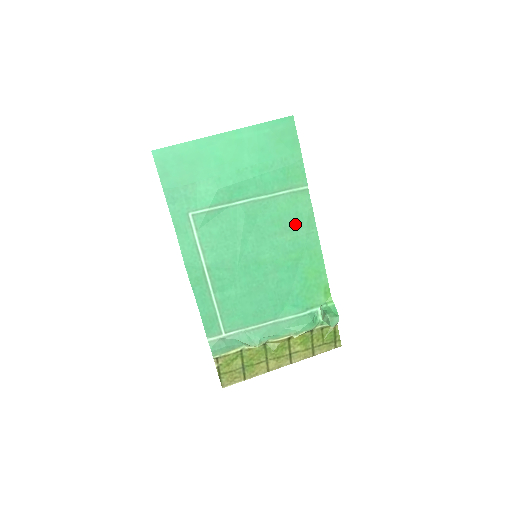
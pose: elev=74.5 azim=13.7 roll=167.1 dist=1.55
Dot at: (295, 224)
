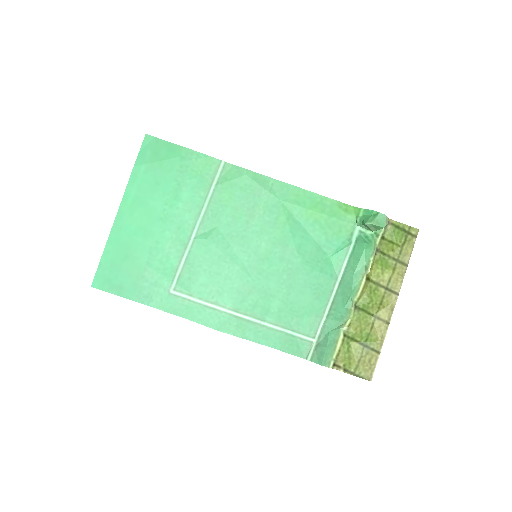
Dot at: (251, 197)
